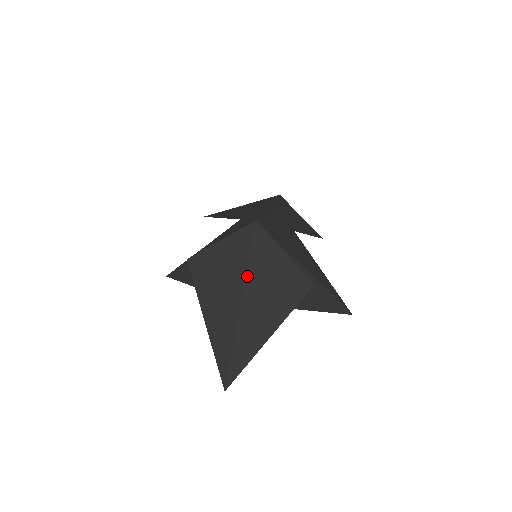
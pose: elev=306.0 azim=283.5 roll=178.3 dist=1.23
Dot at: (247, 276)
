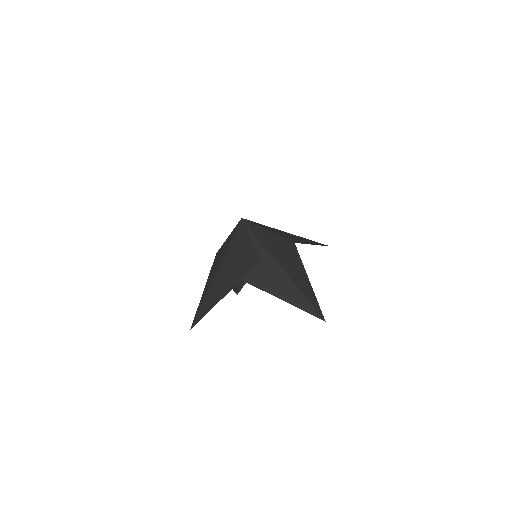
Dot at: (227, 252)
